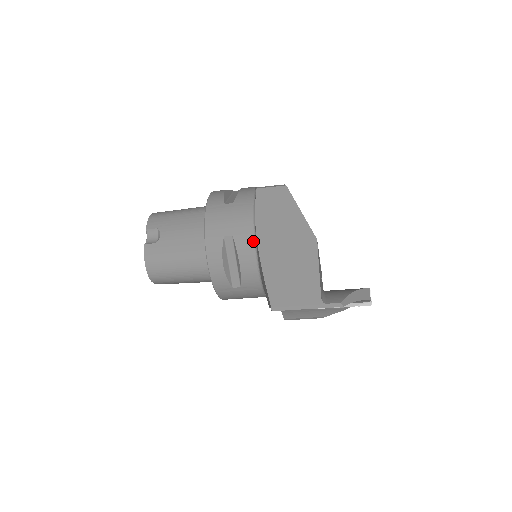
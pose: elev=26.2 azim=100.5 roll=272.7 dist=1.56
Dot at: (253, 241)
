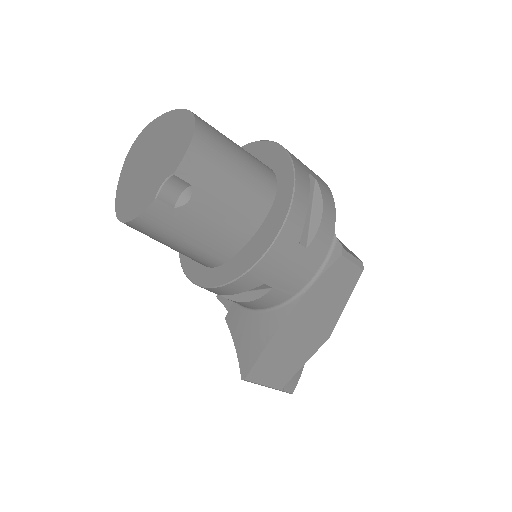
Dot at: (283, 301)
